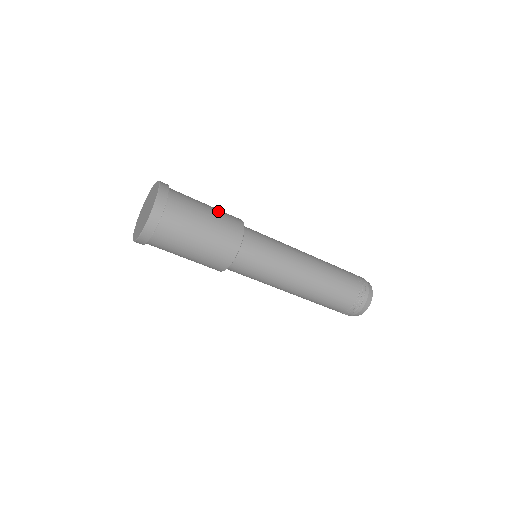
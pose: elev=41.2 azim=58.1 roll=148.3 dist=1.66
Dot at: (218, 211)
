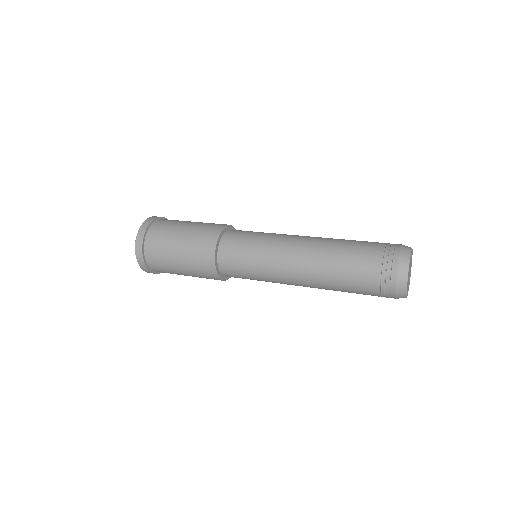
Dot at: (196, 227)
